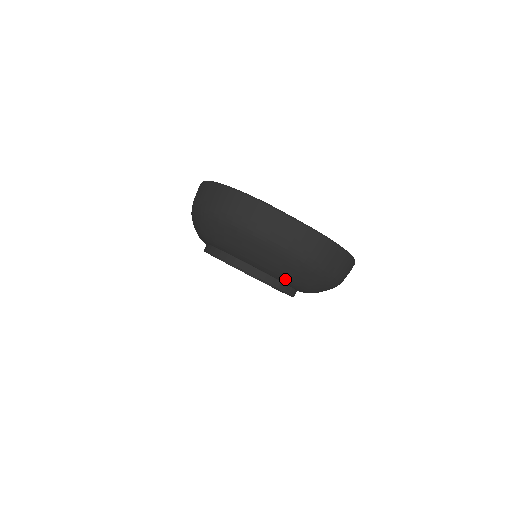
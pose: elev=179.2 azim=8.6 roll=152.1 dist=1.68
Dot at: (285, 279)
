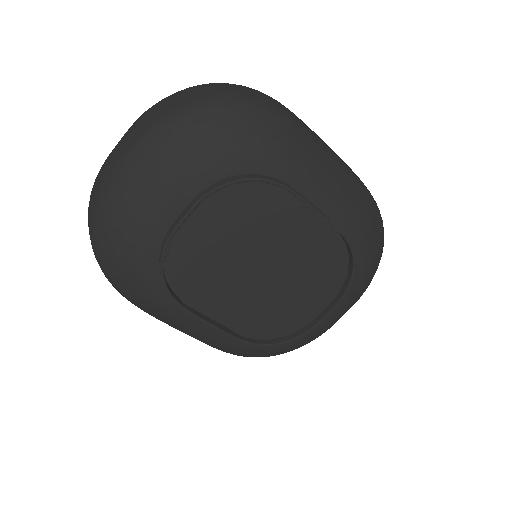
Dot at: (194, 170)
